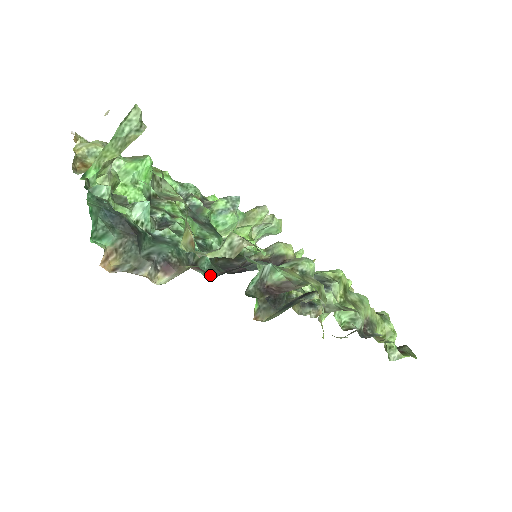
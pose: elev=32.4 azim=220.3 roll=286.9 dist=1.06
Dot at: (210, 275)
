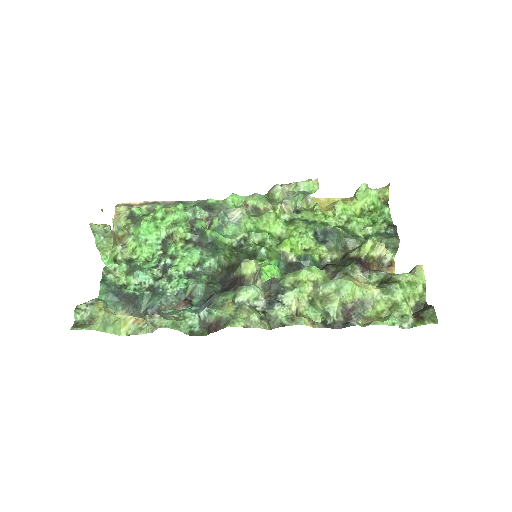
Dot at: (202, 300)
